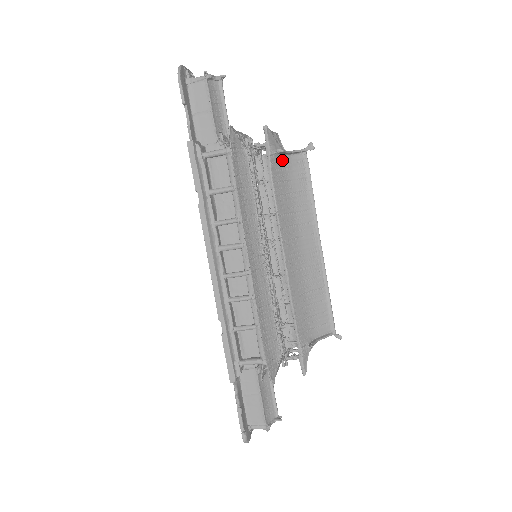
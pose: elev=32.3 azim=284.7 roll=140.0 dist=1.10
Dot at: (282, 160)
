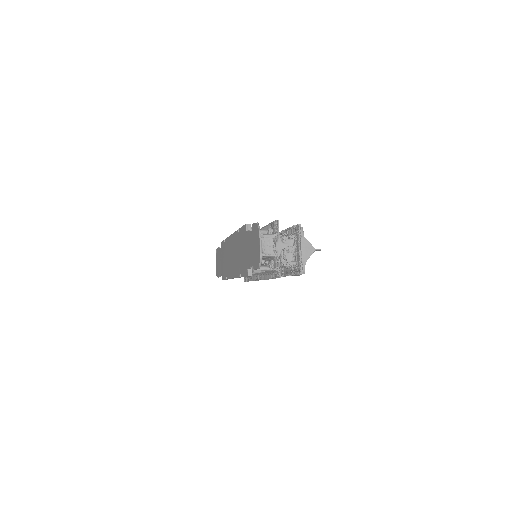
Dot at: occluded
